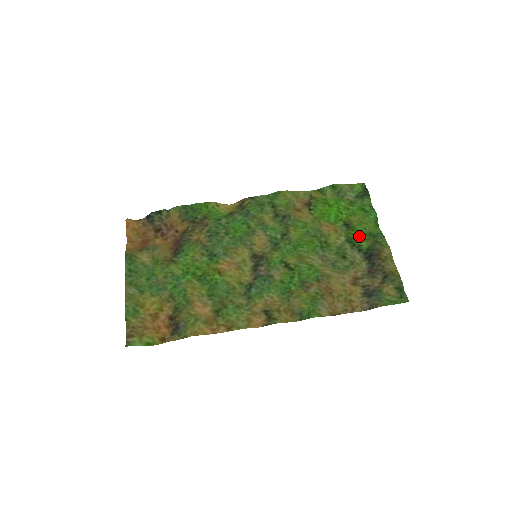
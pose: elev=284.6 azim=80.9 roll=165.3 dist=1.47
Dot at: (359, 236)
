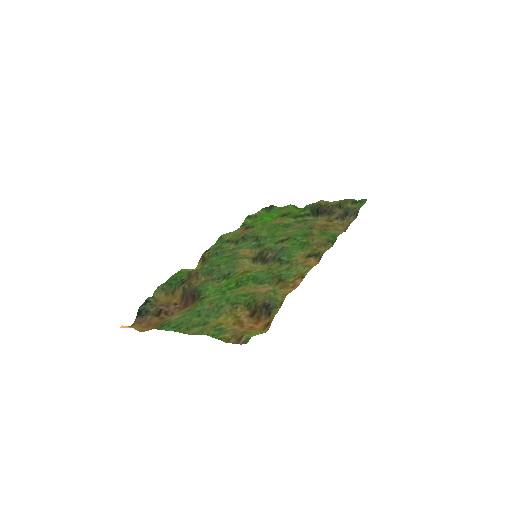
Dot at: (298, 213)
